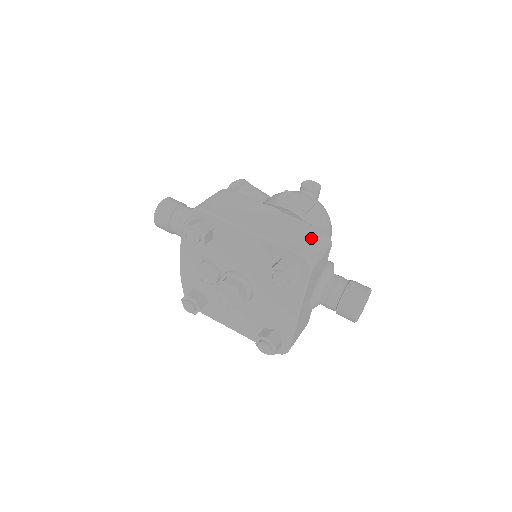
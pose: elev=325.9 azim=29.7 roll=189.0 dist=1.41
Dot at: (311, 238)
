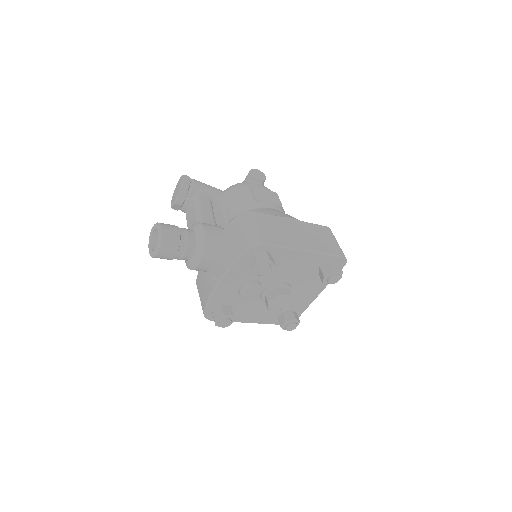
Dot at: (333, 239)
